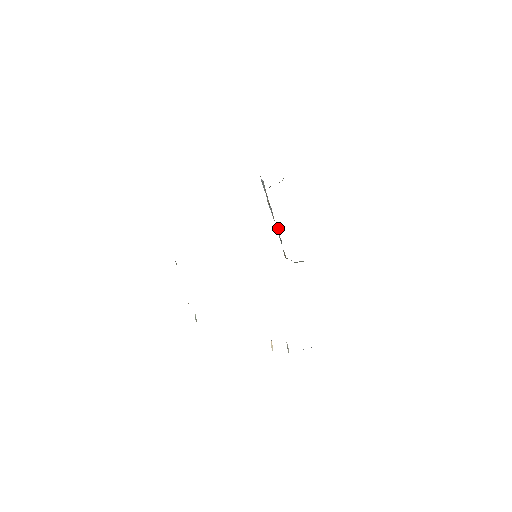
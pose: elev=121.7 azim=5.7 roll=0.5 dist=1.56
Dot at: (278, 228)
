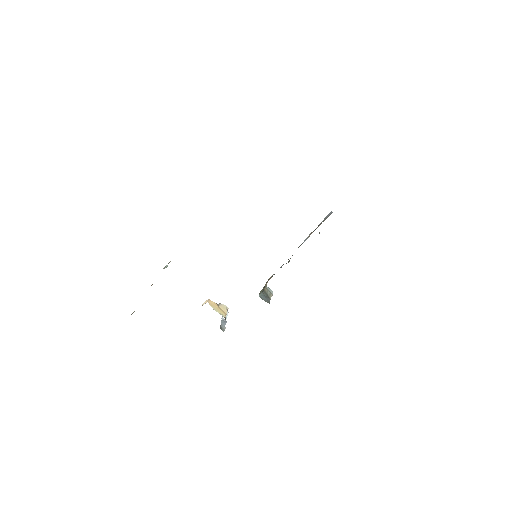
Dot at: (286, 263)
